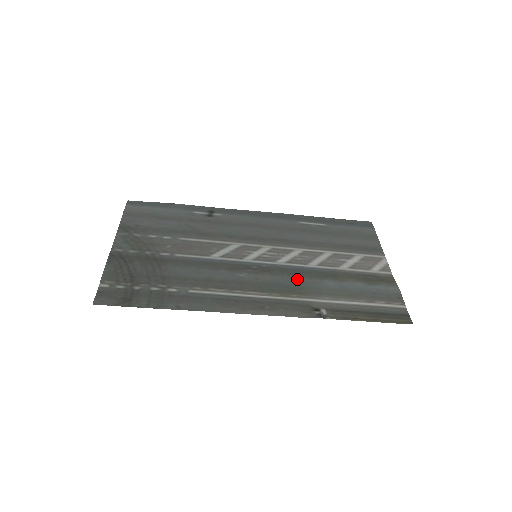
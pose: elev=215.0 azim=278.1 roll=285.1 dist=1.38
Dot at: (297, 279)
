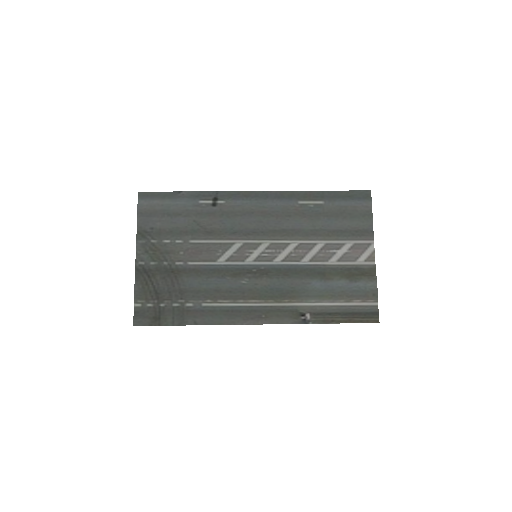
Dot at: (290, 281)
